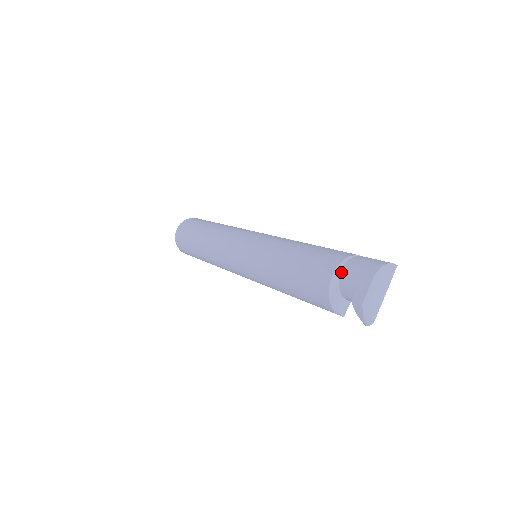
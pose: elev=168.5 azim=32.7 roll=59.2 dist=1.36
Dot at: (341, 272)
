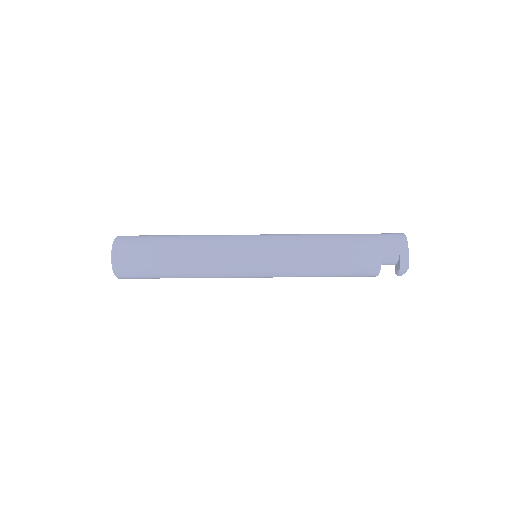
Dot at: (381, 252)
